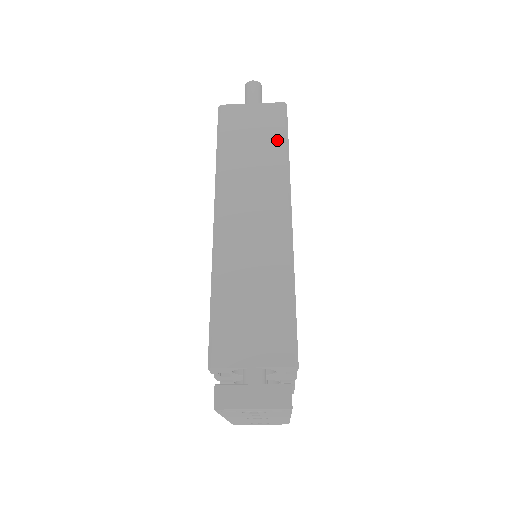
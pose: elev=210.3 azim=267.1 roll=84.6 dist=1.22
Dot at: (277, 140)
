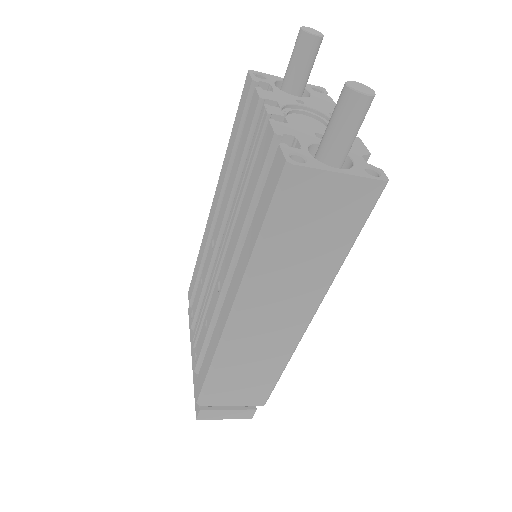
Dot at: (344, 238)
